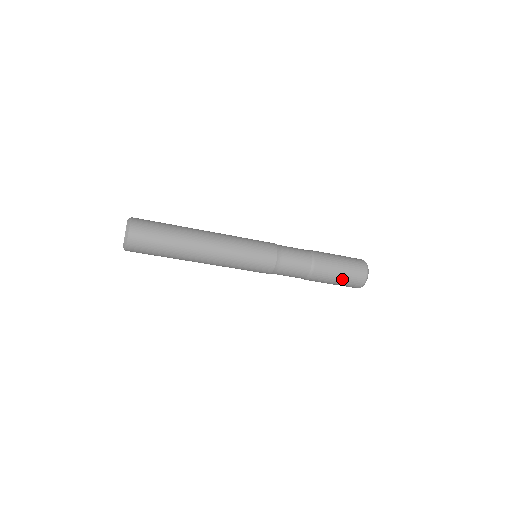
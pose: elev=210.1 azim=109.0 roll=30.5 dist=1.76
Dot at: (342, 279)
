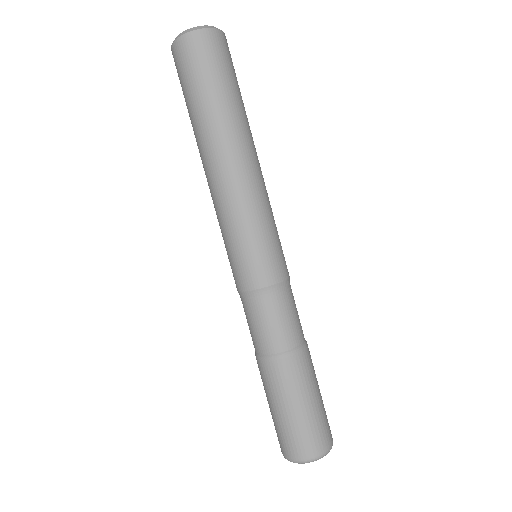
Dot at: (288, 417)
